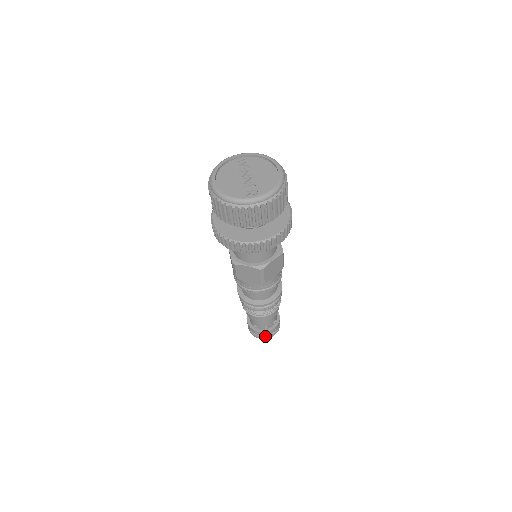
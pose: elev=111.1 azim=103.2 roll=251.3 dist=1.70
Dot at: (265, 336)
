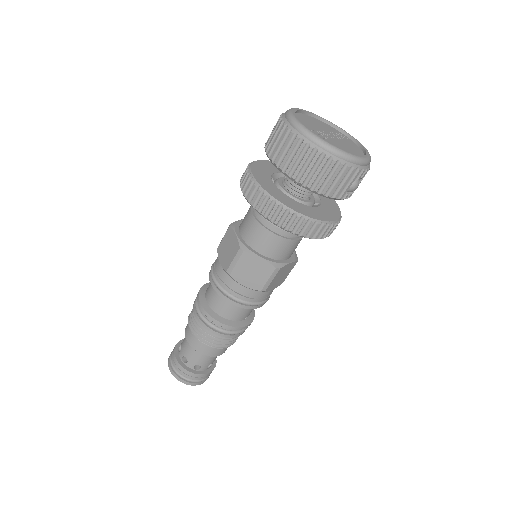
Dot at: (174, 369)
